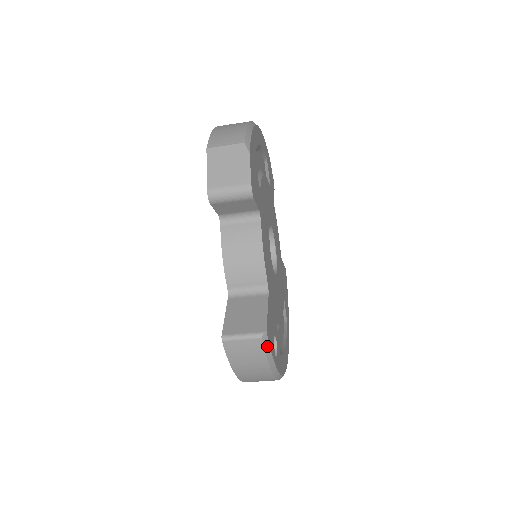
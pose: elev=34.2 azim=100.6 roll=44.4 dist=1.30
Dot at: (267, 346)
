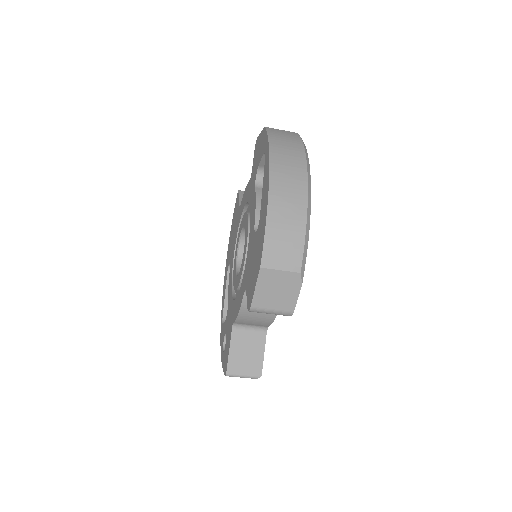
Dot at: occluded
